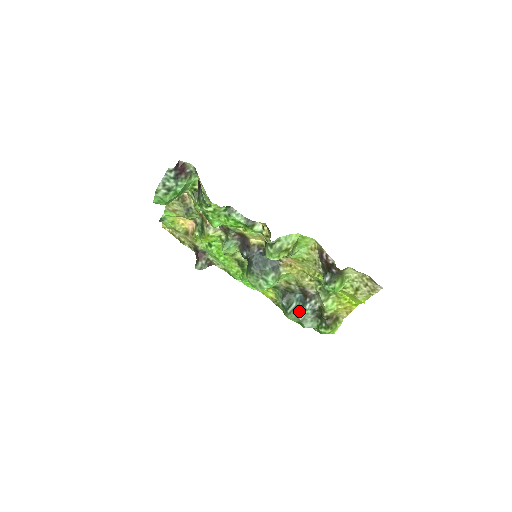
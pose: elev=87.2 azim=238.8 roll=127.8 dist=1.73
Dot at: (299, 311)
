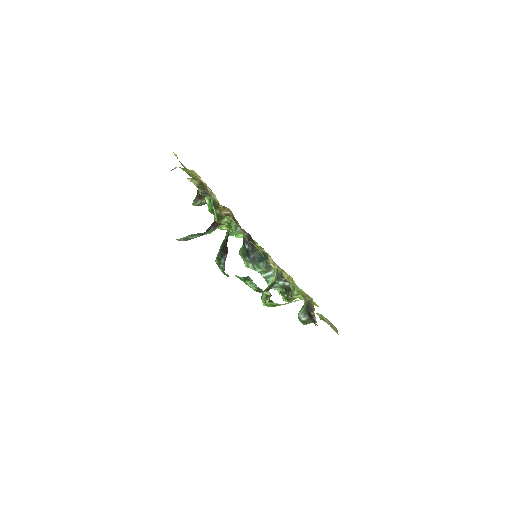
Dot at: occluded
